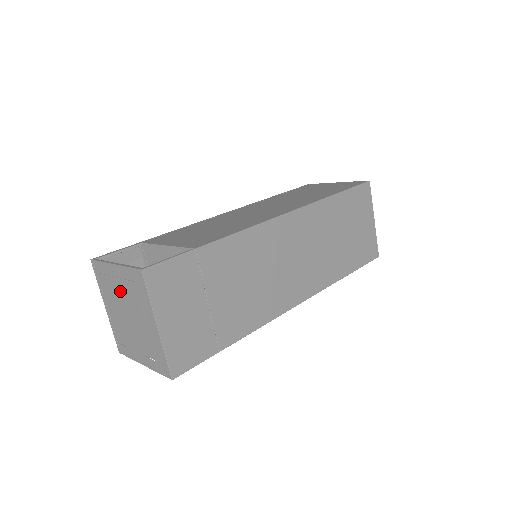
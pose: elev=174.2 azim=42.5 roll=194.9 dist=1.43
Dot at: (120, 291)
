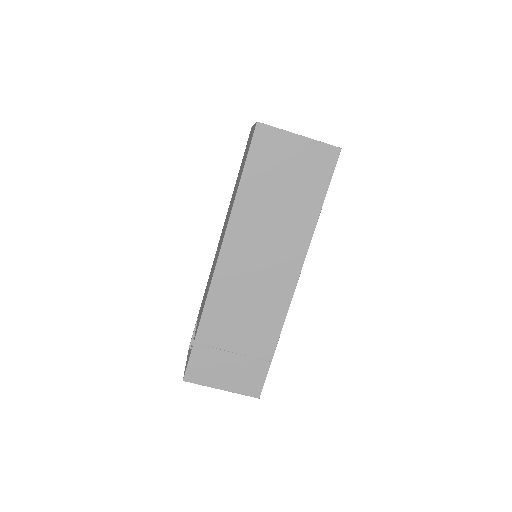
Dot at: occluded
